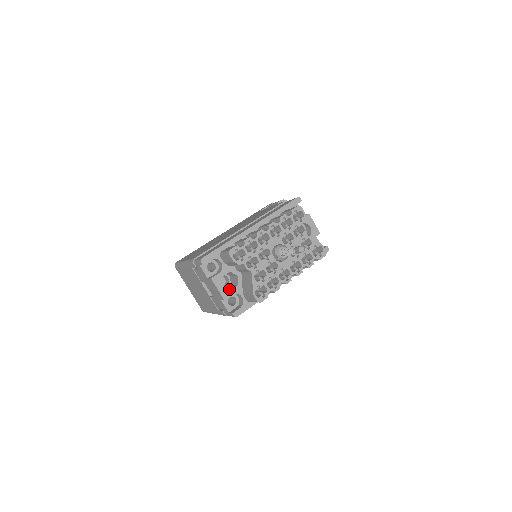
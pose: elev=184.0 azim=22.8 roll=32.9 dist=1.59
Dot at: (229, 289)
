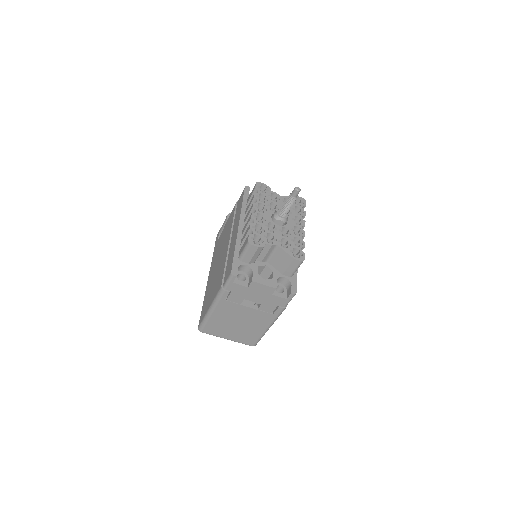
Dot at: (271, 279)
